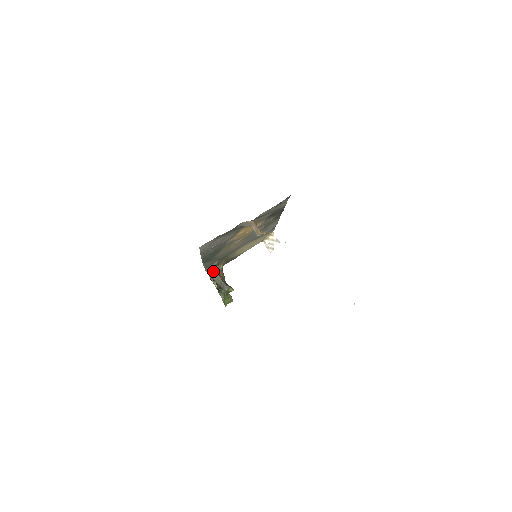
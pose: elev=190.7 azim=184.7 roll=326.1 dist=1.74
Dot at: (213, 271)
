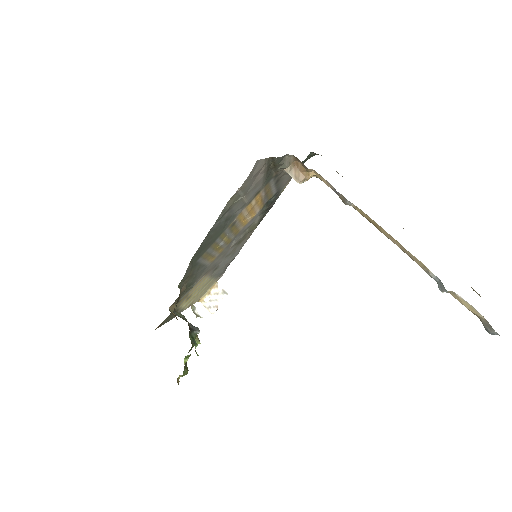
Dot at: (176, 303)
